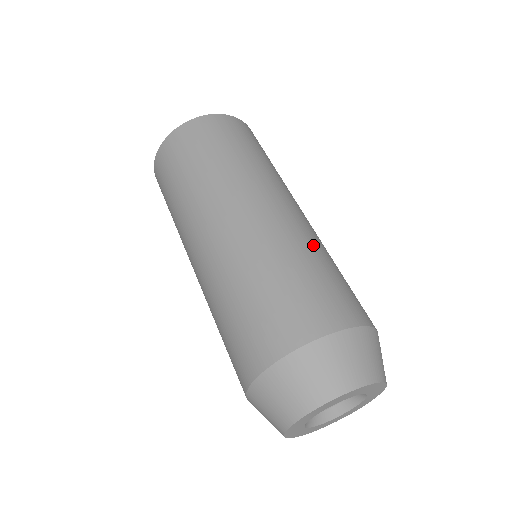
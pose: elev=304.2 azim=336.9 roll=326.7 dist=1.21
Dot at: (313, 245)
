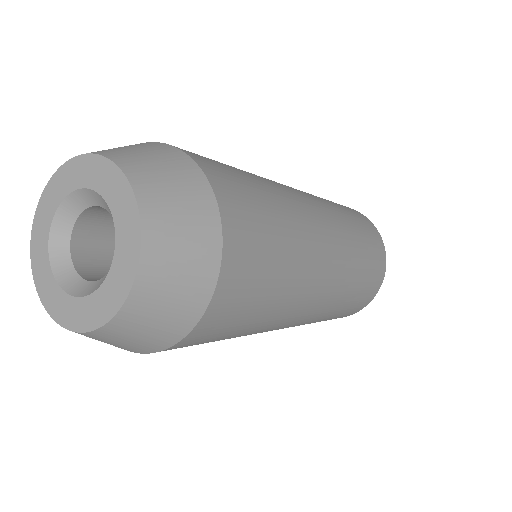
Dot at: (300, 243)
